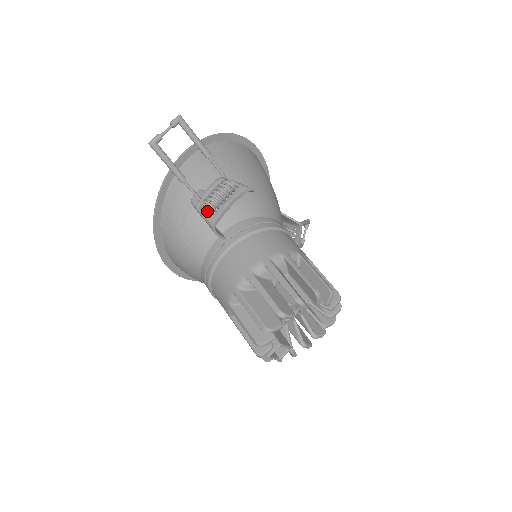
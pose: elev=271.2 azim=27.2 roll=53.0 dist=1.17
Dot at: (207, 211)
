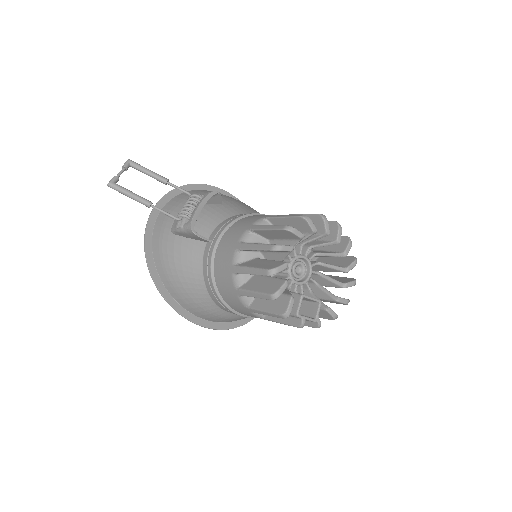
Dot at: (183, 223)
